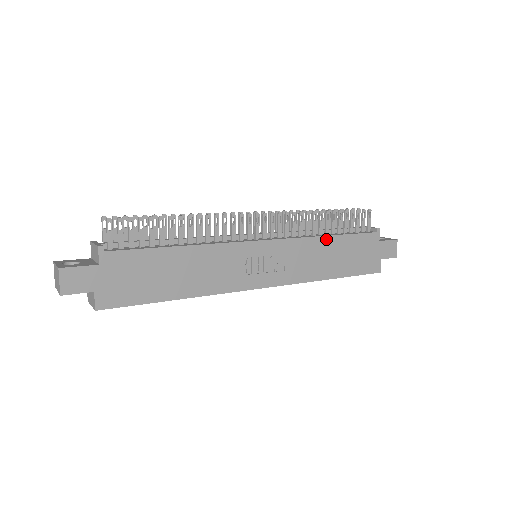
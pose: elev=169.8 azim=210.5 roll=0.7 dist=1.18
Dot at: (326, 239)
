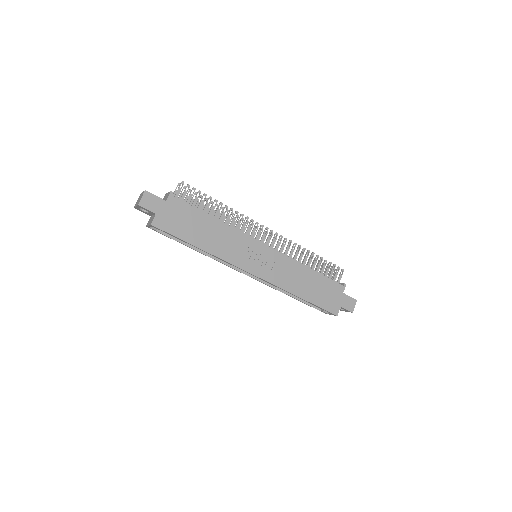
Dot at: (306, 268)
